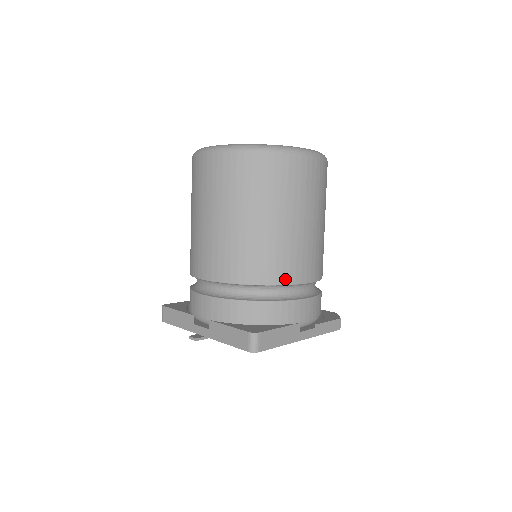
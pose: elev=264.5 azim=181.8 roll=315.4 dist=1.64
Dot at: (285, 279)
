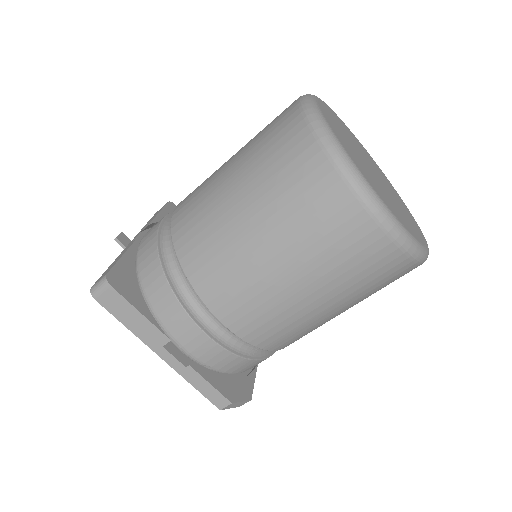
Dot at: (201, 287)
